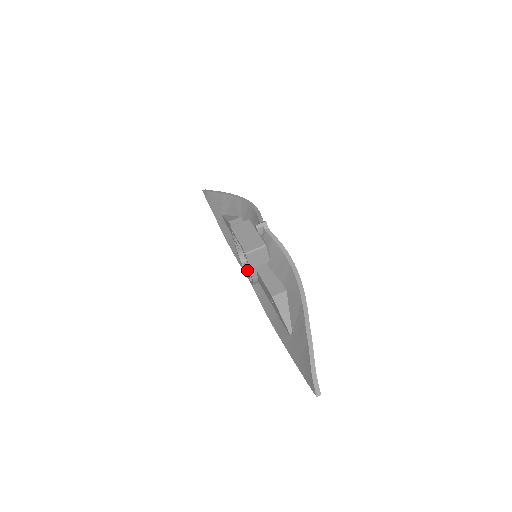
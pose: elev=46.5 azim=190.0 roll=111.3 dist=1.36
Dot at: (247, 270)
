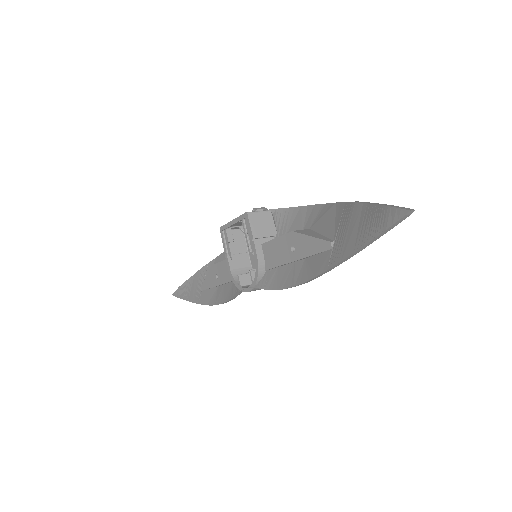
Dot at: (245, 286)
